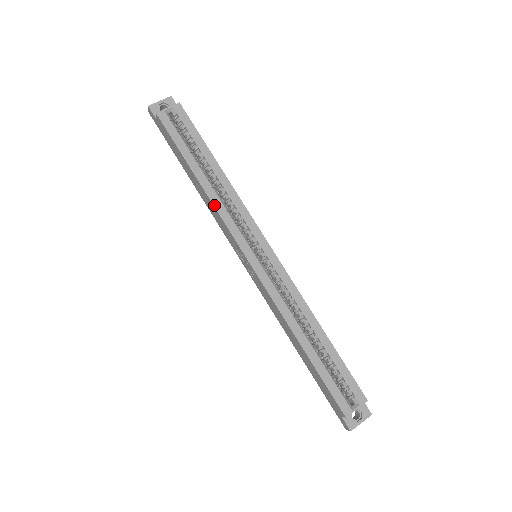
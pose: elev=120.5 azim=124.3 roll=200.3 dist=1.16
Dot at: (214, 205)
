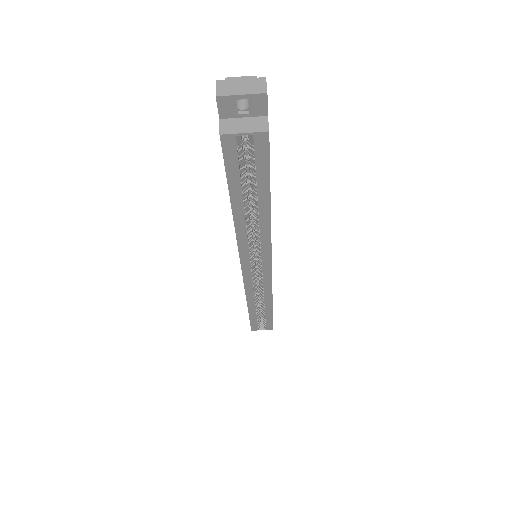
Dot at: (237, 236)
